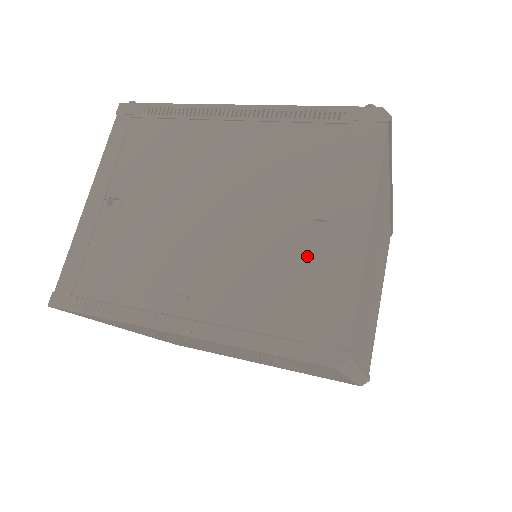
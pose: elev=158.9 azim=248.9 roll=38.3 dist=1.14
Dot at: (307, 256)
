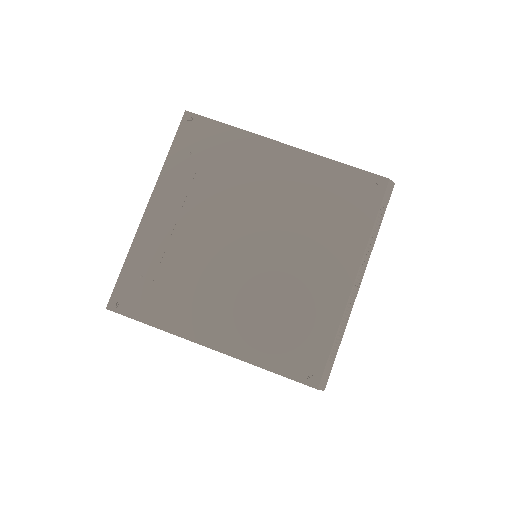
Dot at: occluded
